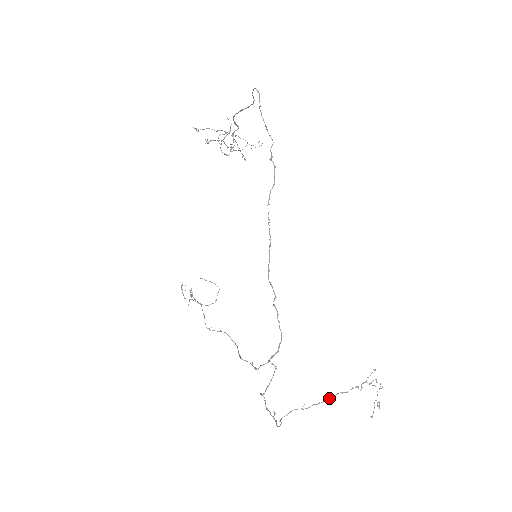
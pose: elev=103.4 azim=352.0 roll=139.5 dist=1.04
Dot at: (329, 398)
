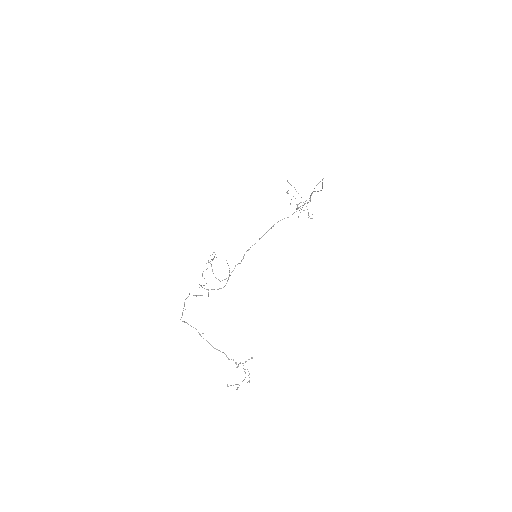
Dot at: (217, 349)
